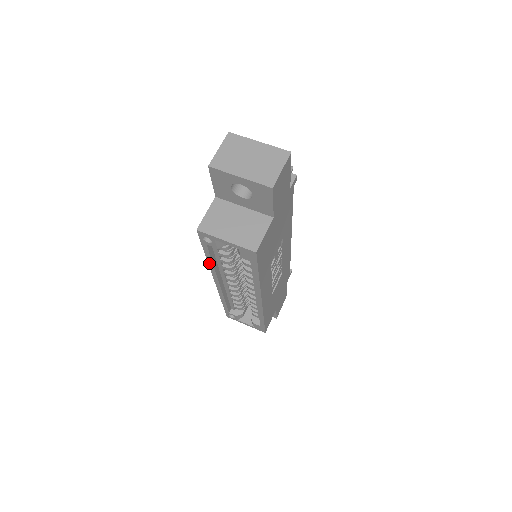
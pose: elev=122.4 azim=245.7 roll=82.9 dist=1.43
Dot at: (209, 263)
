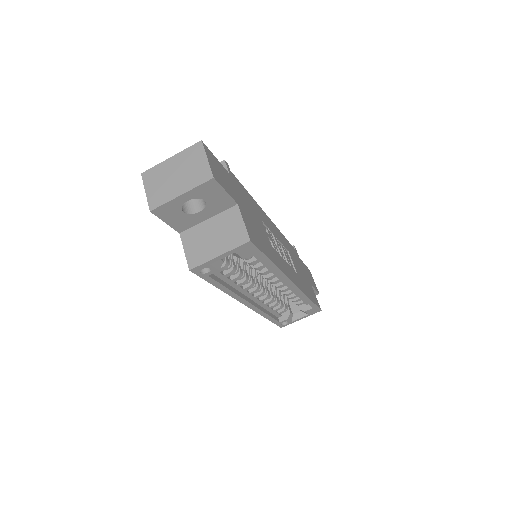
Dot at: (225, 292)
